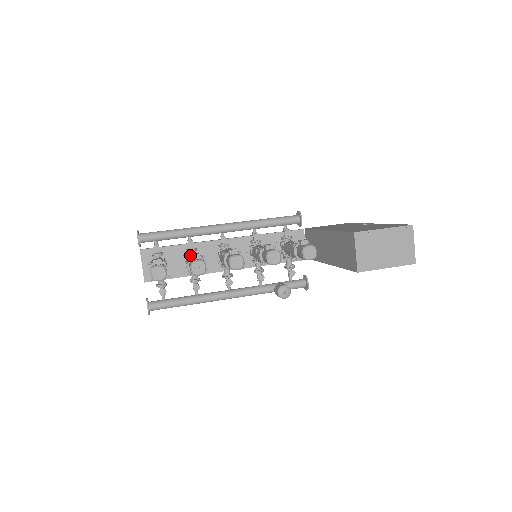
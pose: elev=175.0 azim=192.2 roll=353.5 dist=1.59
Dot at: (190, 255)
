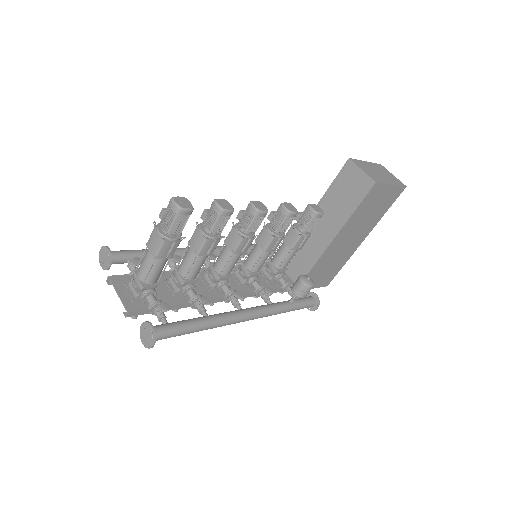
Dot at: occluded
